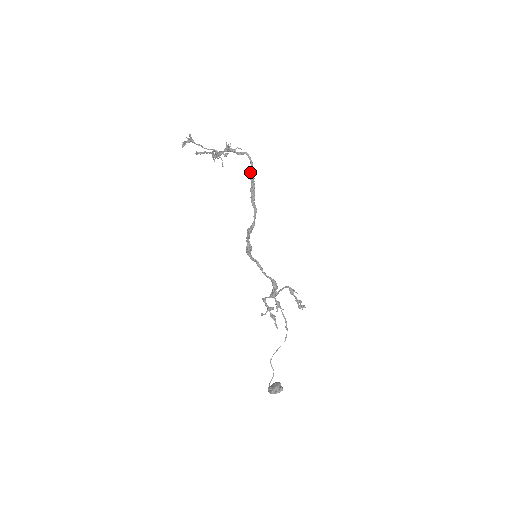
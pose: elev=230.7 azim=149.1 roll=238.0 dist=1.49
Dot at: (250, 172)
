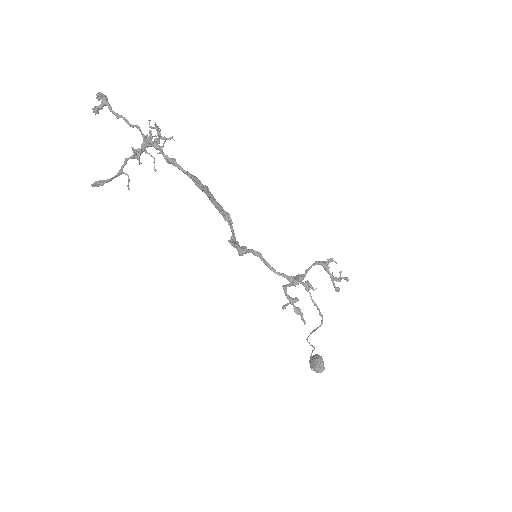
Dot at: occluded
